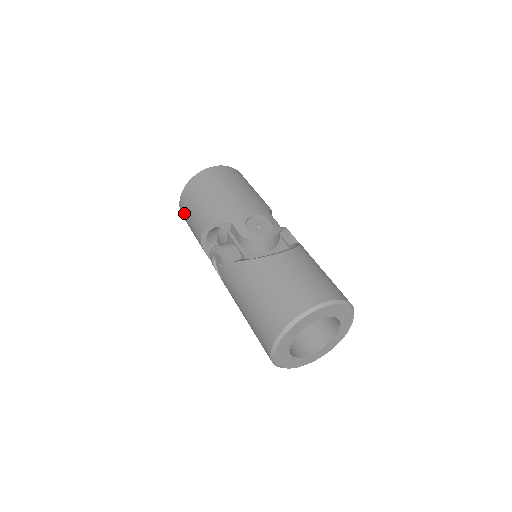
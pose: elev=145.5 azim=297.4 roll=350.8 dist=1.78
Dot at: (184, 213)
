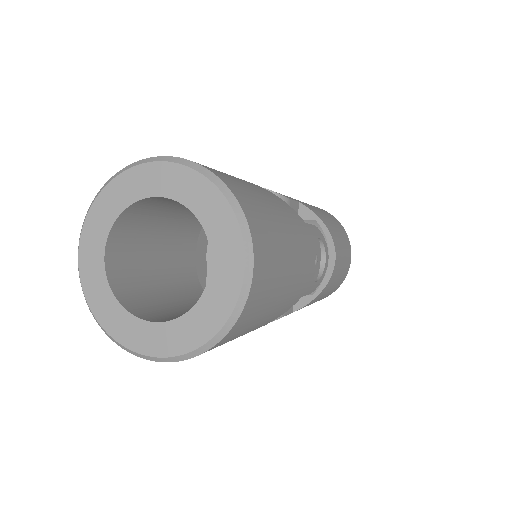
Dot at: occluded
